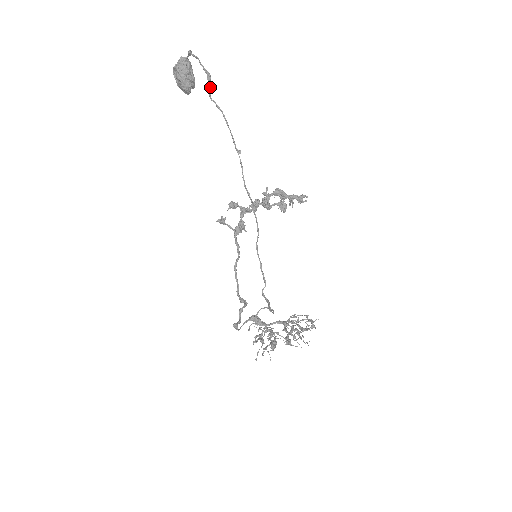
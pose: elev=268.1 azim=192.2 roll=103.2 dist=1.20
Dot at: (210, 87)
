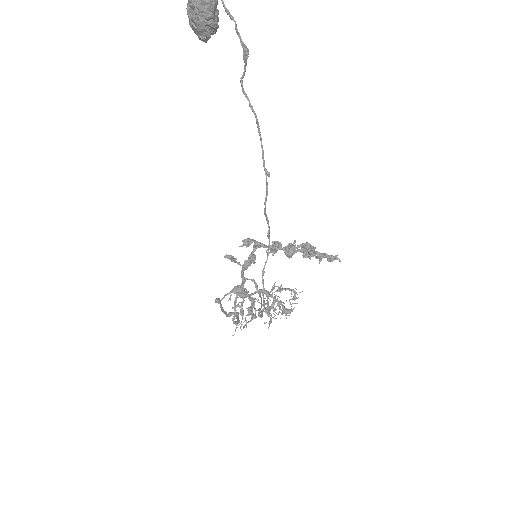
Dot at: (244, 67)
